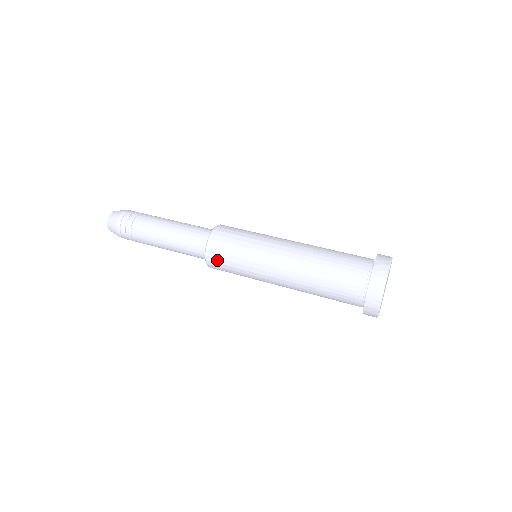
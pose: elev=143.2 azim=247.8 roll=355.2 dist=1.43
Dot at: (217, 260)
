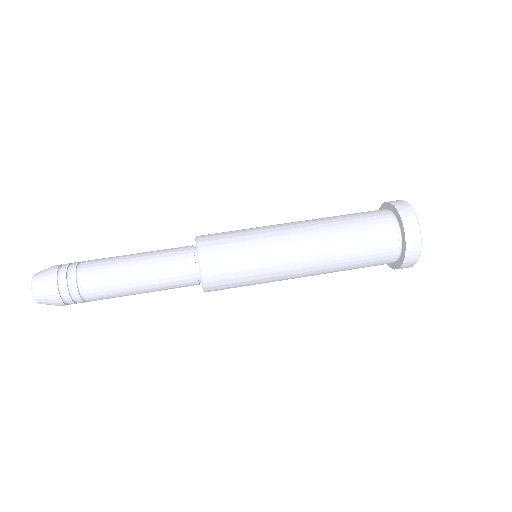
Dot at: (220, 282)
